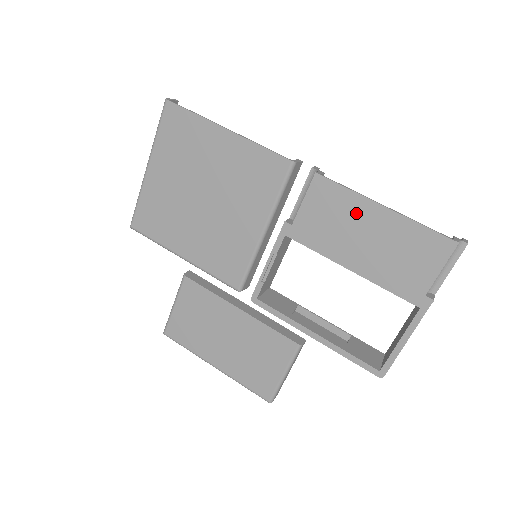
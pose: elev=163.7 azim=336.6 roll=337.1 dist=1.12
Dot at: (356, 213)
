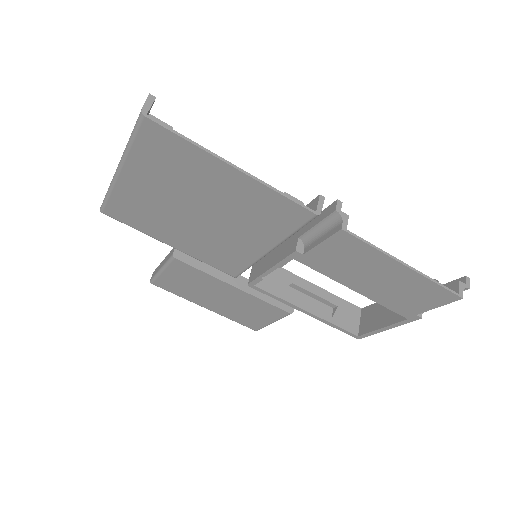
Dot at: (375, 263)
